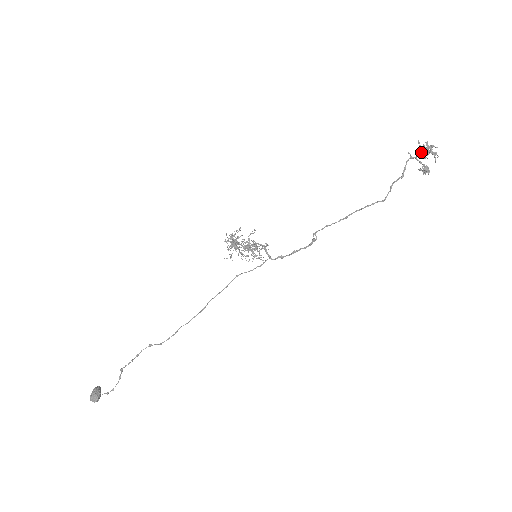
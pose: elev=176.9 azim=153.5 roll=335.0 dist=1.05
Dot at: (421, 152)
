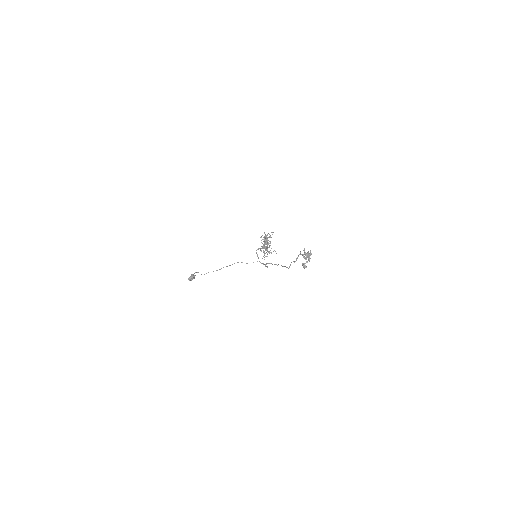
Dot at: (304, 254)
